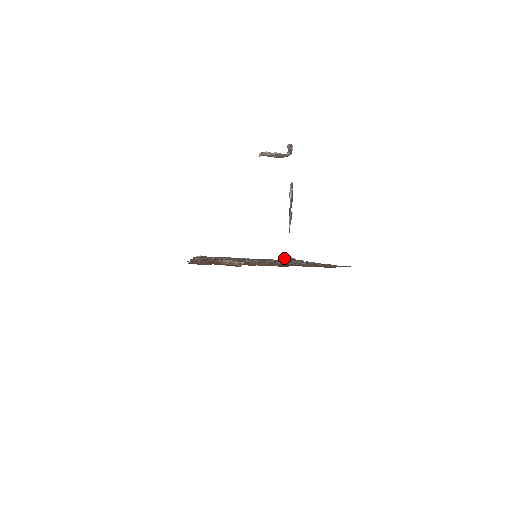
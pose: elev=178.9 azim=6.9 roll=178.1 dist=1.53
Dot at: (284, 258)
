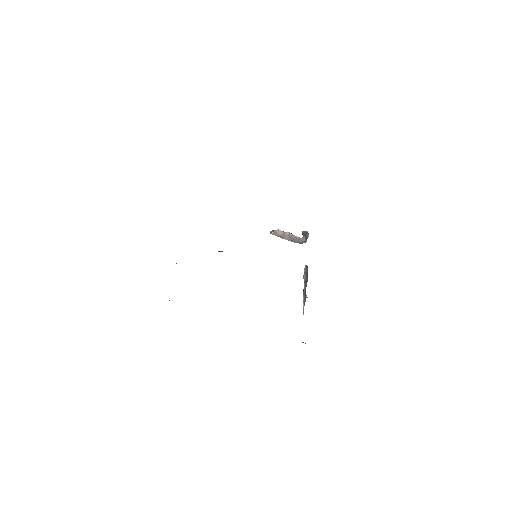
Dot at: occluded
